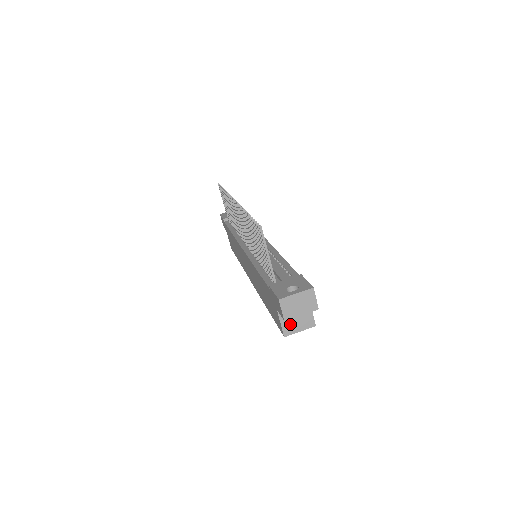
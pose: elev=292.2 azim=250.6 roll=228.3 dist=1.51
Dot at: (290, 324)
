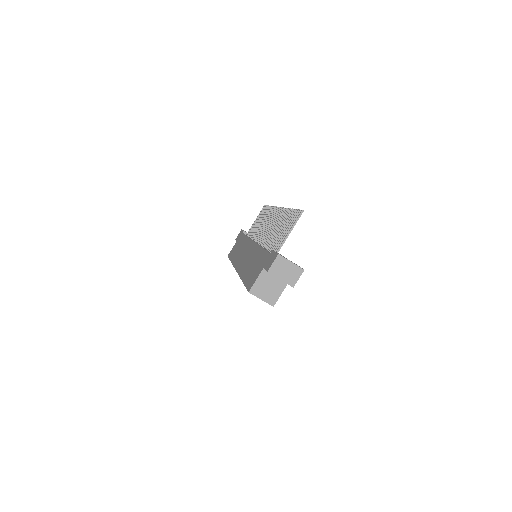
Dot at: (261, 287)
